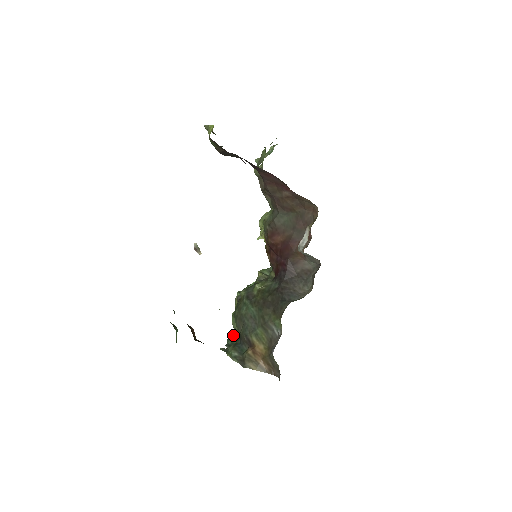
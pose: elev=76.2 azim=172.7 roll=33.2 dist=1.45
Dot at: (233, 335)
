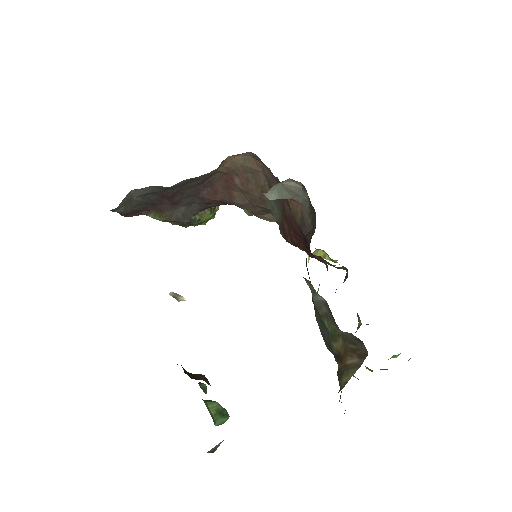
Dot at: occluded
